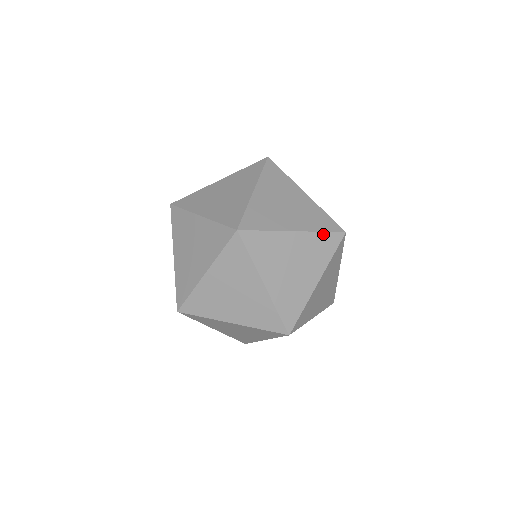
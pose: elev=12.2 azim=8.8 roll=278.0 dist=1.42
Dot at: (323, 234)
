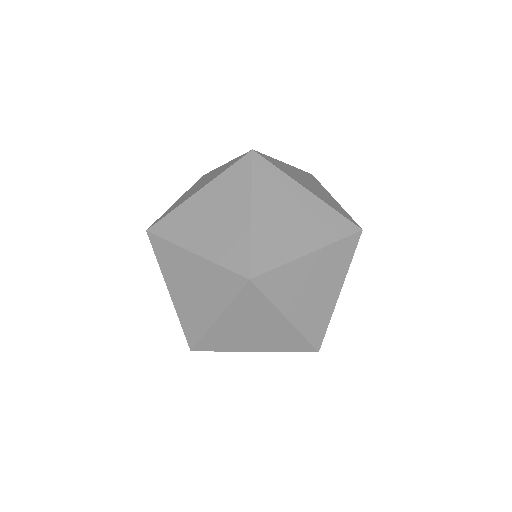
Dot at: (229, 170)
